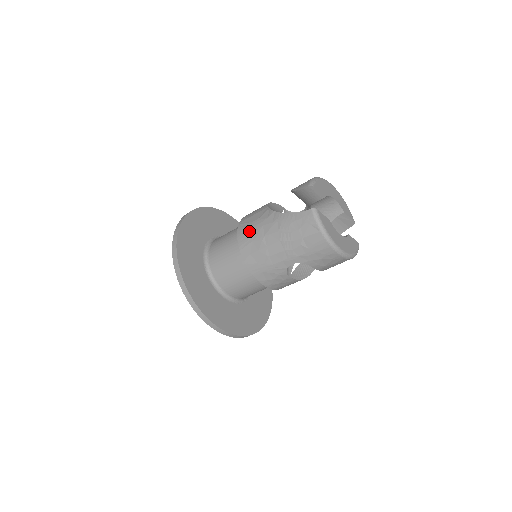
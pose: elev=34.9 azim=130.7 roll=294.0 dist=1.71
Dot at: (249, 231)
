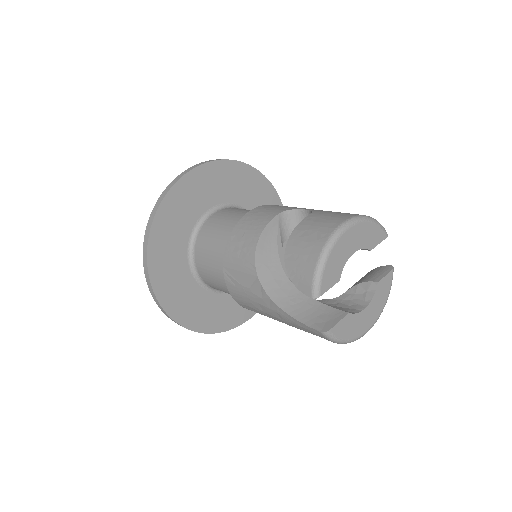
Dot at: (241, 296)
